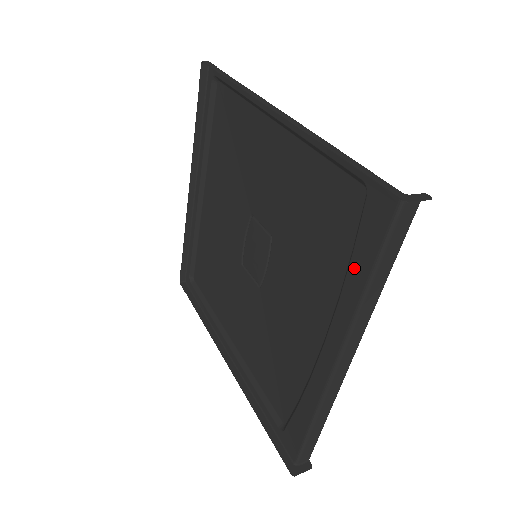
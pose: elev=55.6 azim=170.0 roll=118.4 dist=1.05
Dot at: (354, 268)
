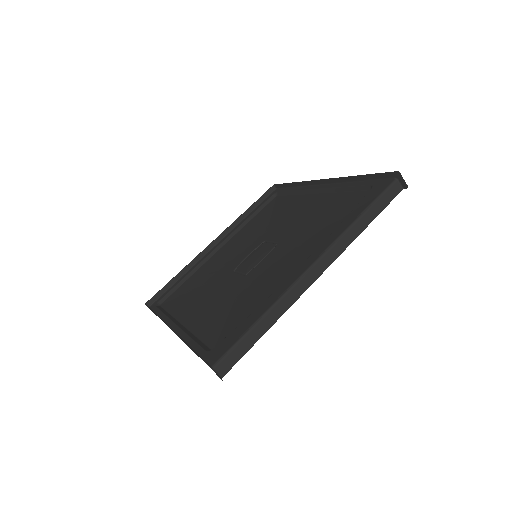
Dot at: (350, 216)
